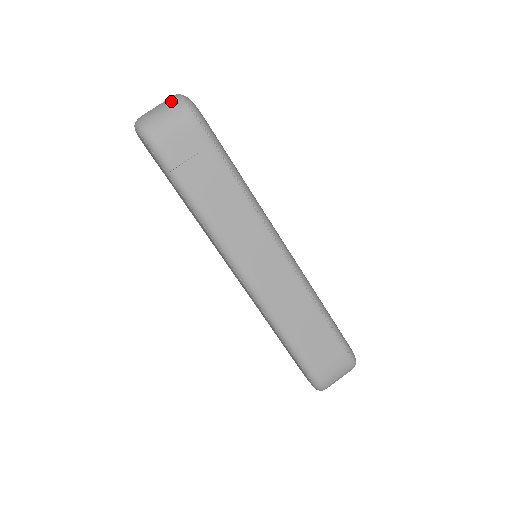
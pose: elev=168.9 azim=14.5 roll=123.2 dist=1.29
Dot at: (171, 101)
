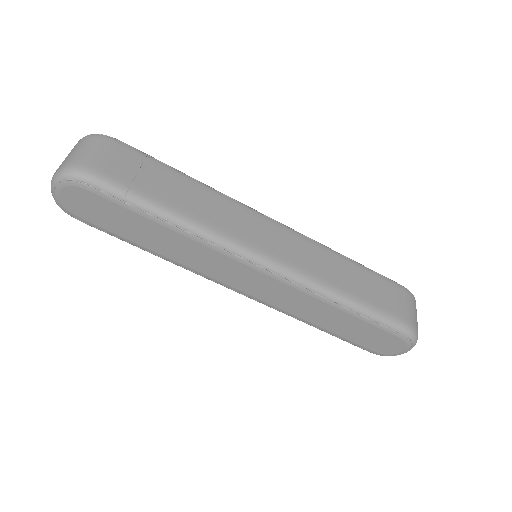
Dot at: (79, 142)
